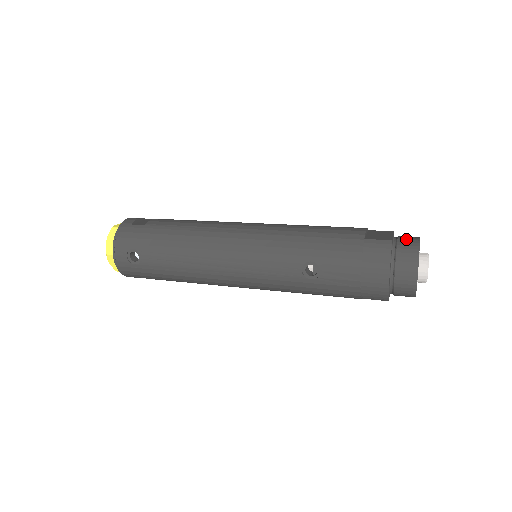
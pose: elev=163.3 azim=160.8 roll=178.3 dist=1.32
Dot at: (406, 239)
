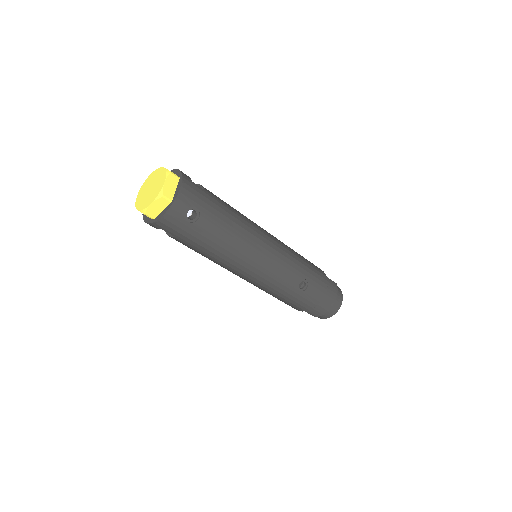
Dot at: occluded
